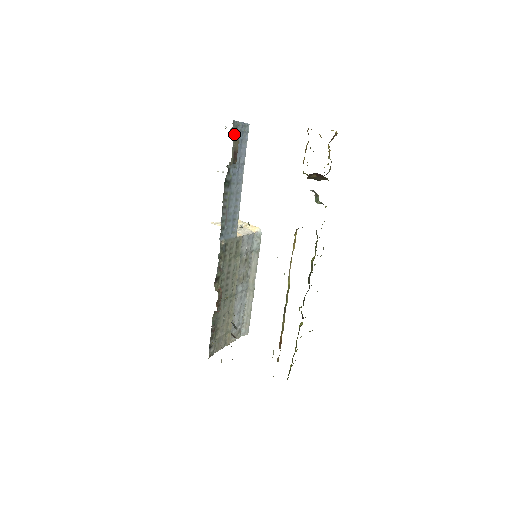
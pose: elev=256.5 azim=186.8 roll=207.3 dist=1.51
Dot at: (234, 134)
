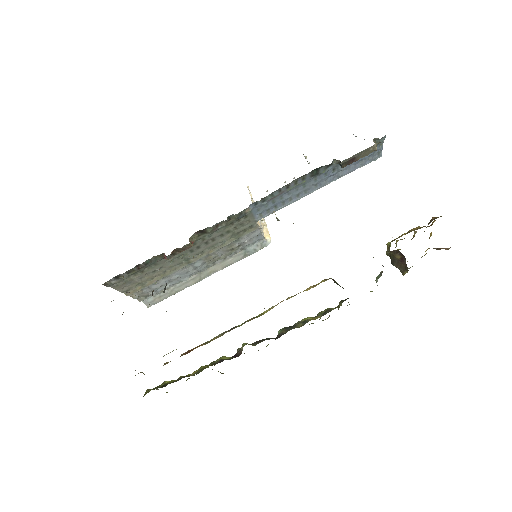
Dot at: (373, 145)
